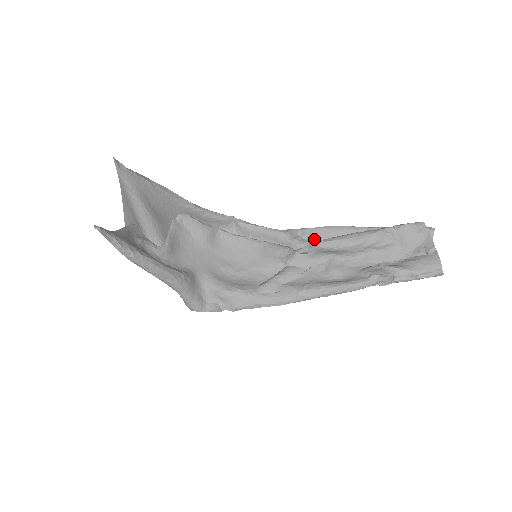
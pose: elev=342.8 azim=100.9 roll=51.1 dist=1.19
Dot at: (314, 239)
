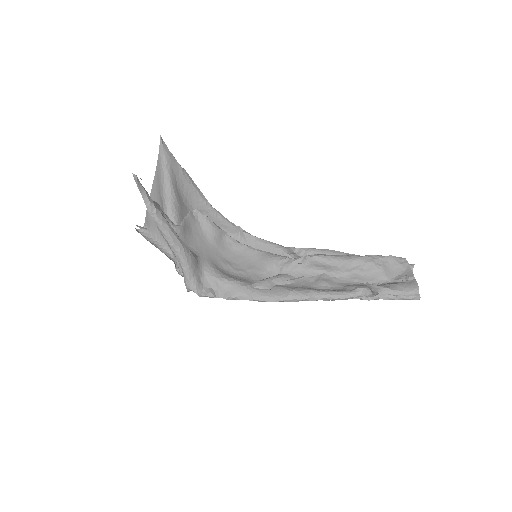
Dot at: occluded
